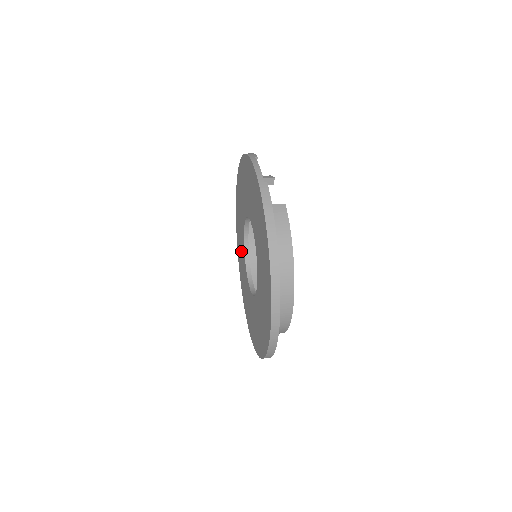
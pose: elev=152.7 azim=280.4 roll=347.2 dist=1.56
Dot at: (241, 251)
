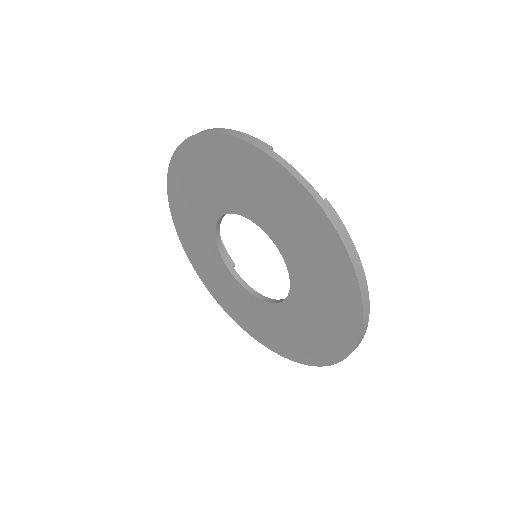
Dot at: (199, 237)
